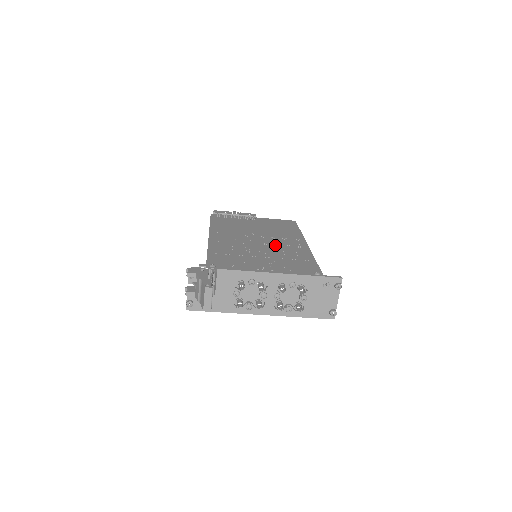
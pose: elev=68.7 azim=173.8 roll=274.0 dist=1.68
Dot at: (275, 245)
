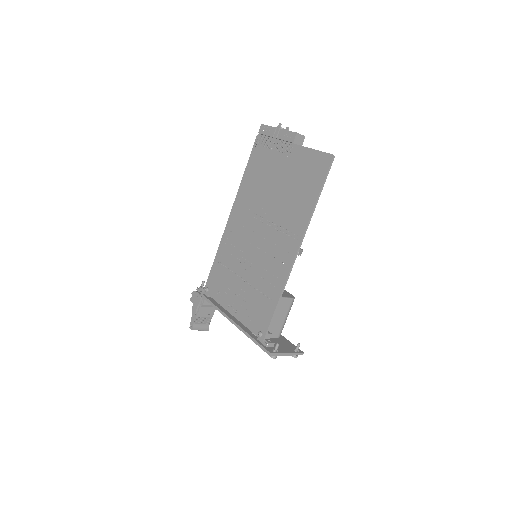
Dot at: (266, 250)
